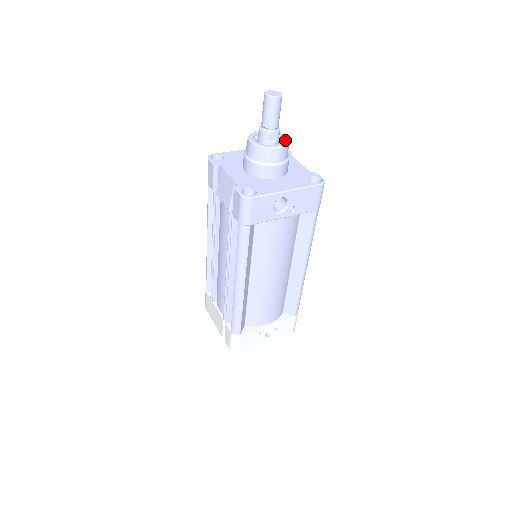
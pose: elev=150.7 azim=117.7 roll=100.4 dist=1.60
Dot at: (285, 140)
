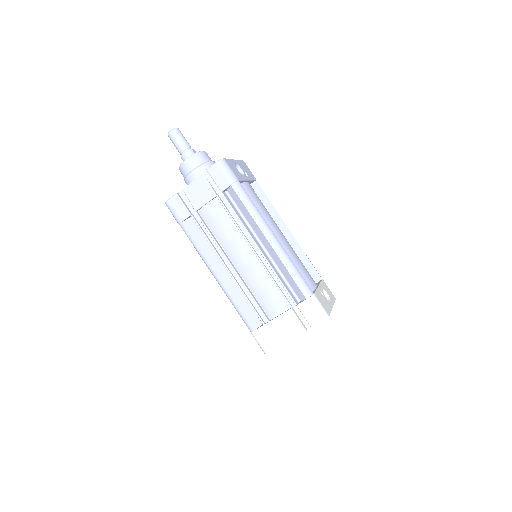
Dot at: occluded
